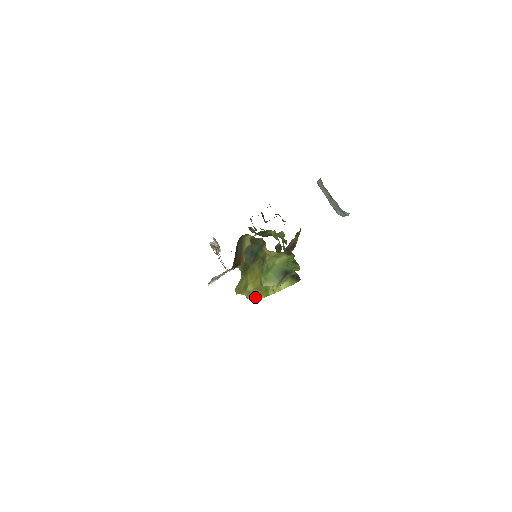
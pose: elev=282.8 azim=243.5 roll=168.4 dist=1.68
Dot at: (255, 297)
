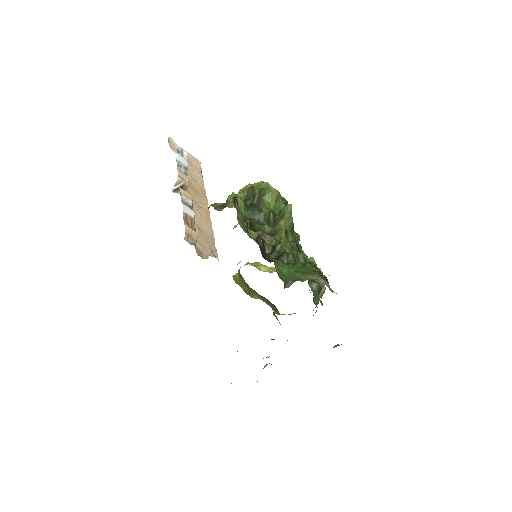
Dot at: occluded
